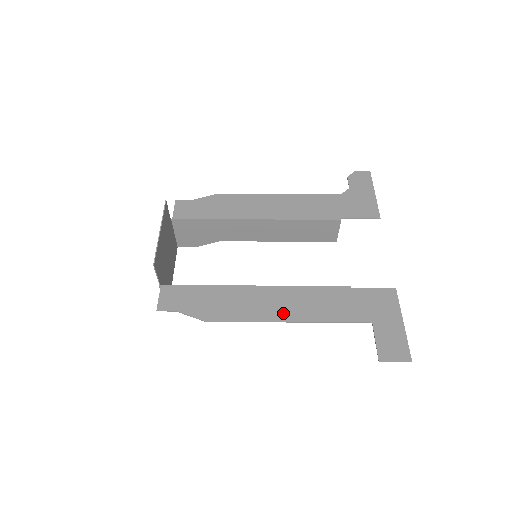
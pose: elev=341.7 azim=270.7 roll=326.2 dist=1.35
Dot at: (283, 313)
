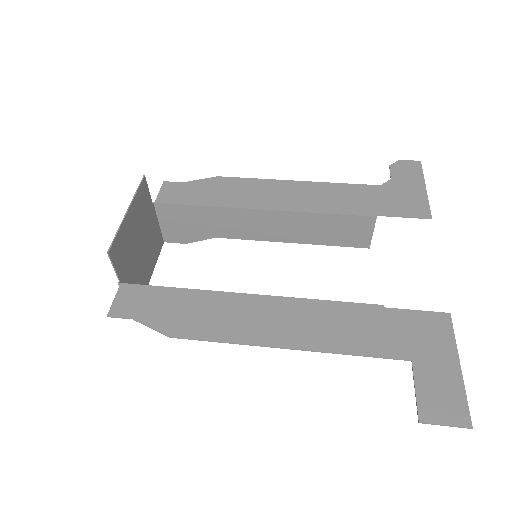
Dot at: (281, 335)
